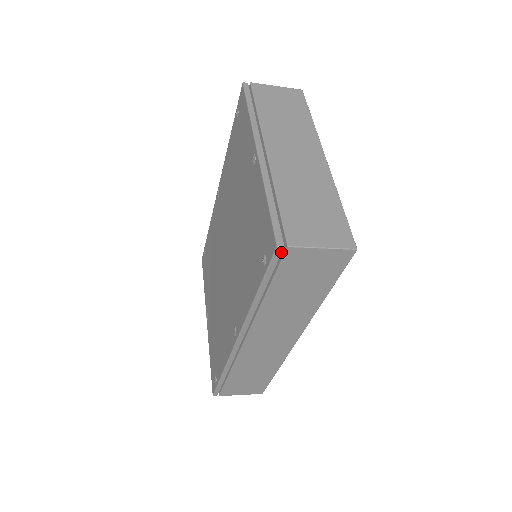
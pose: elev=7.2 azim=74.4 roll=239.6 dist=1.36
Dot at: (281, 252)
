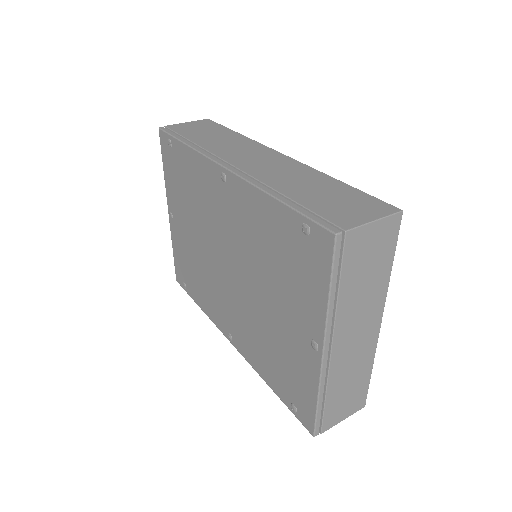
Dot at: occluded
